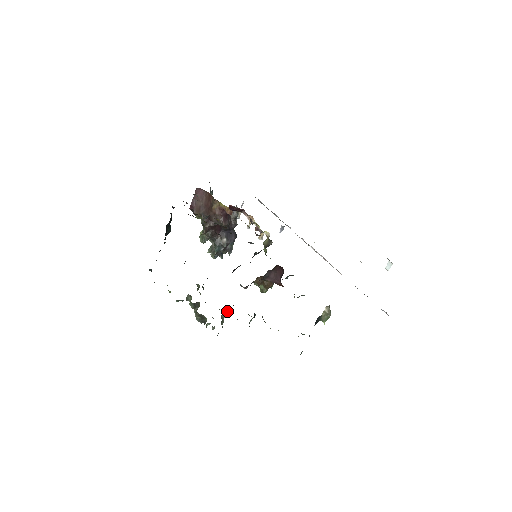
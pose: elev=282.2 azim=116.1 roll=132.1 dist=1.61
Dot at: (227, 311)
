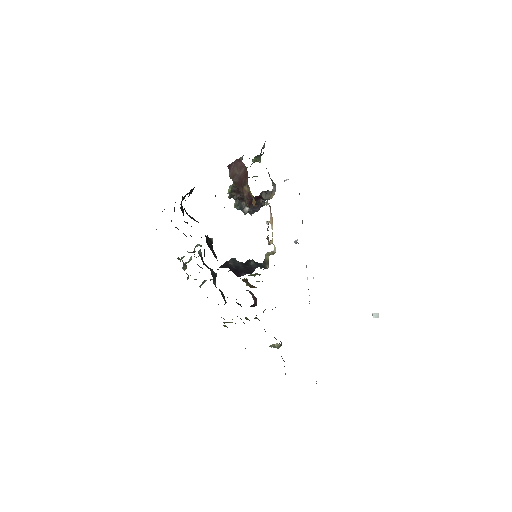
Dot at: (210, 279)
